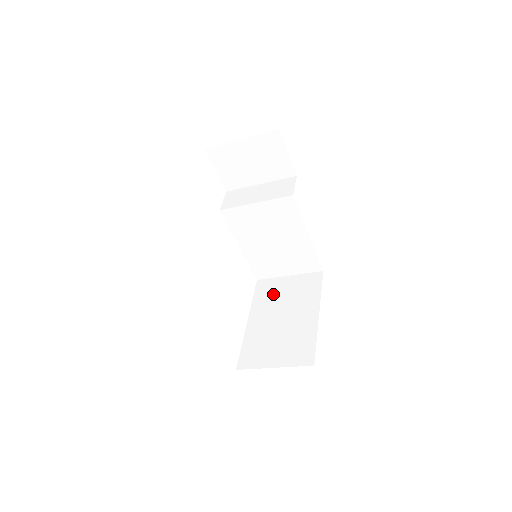
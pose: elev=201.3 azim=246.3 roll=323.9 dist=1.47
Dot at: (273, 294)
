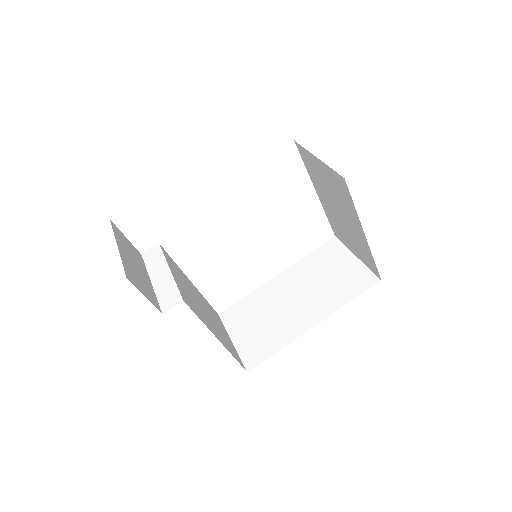
Dot at: (317, 175)
